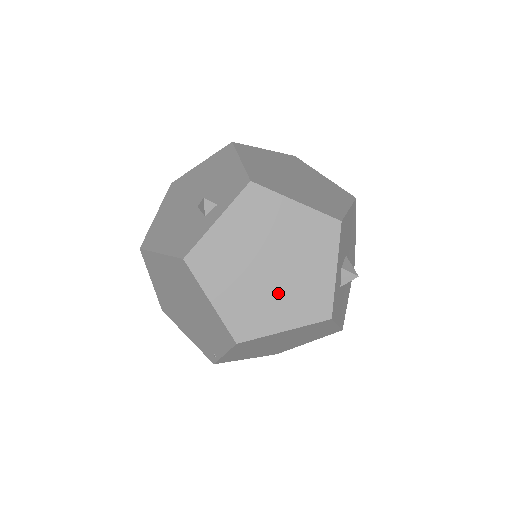
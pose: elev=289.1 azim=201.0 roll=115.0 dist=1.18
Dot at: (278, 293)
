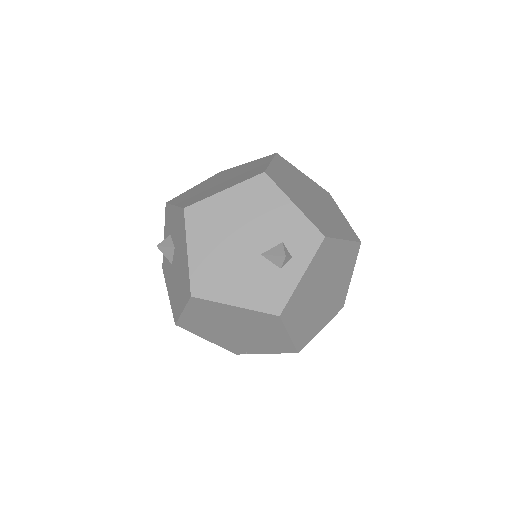
Dot at: (324, 308)
